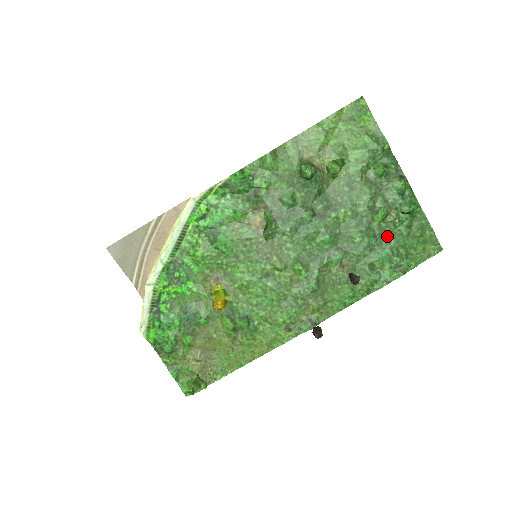
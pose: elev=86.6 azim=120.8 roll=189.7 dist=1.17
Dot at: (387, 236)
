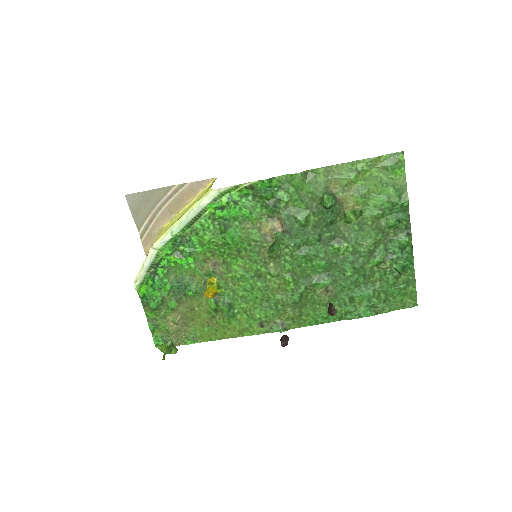
Dot at: (375, 279)
